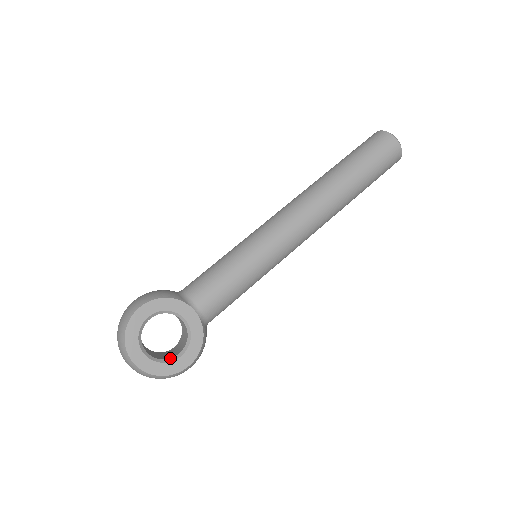
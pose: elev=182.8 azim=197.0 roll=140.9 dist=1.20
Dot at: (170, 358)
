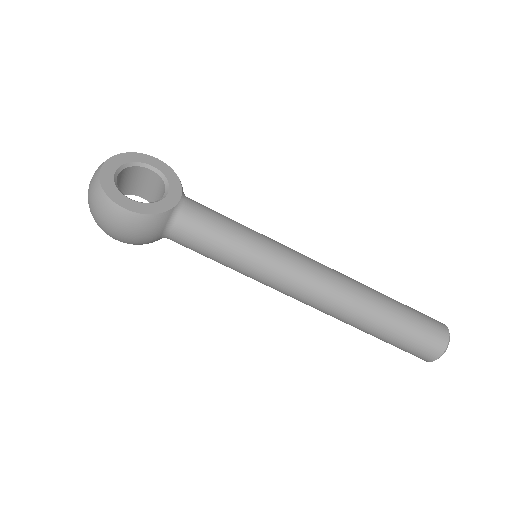
Dot at: occluded
